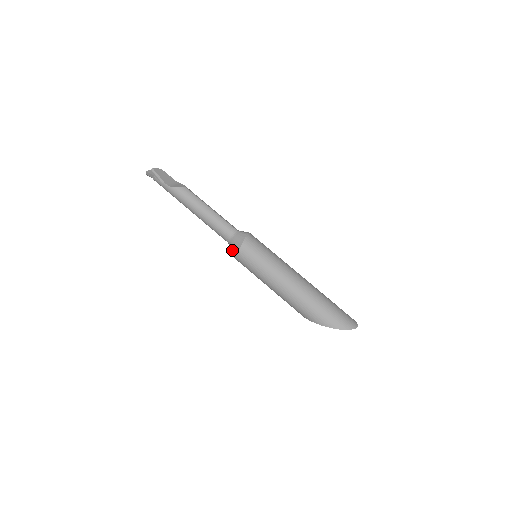
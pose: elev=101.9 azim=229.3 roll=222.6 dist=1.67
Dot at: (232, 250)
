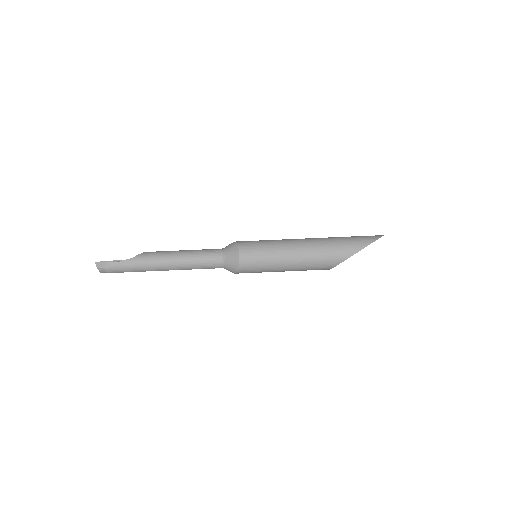
Dot at: (232, 261)
